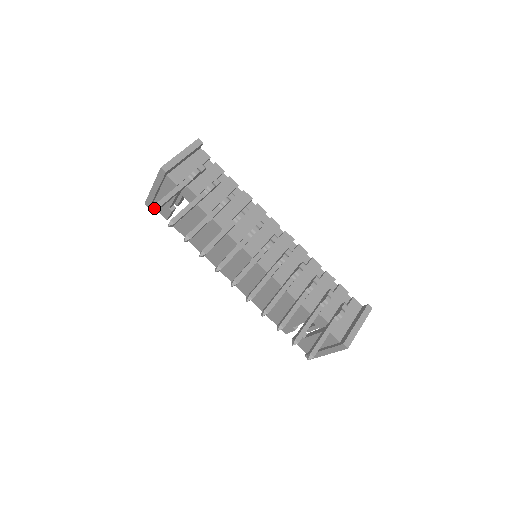
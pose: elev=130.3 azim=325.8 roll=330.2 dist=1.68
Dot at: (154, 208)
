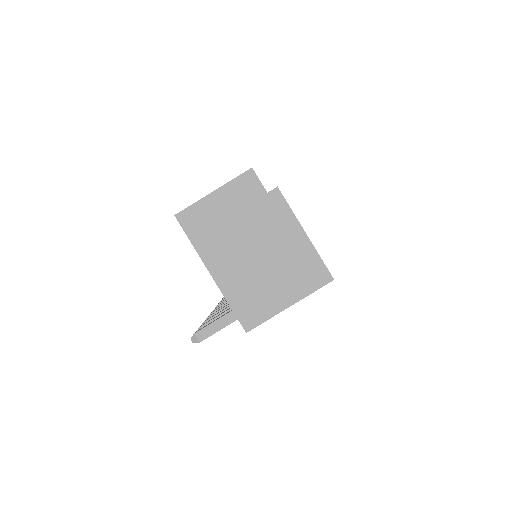
Dot at: (196, 342)
